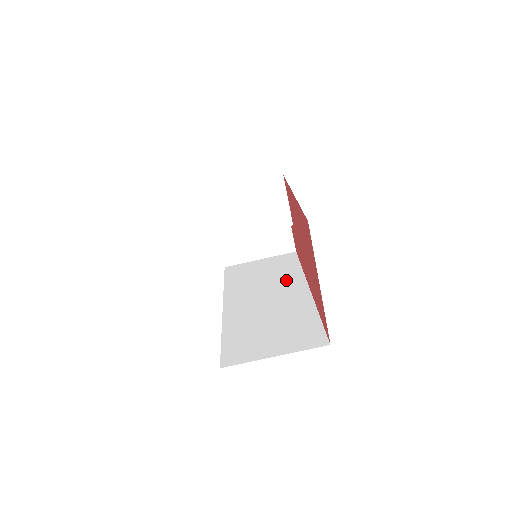
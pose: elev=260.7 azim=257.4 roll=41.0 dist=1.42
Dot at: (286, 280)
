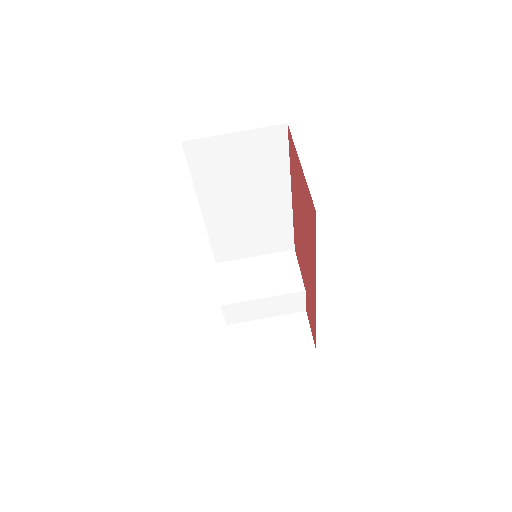
Dot at: occluded
